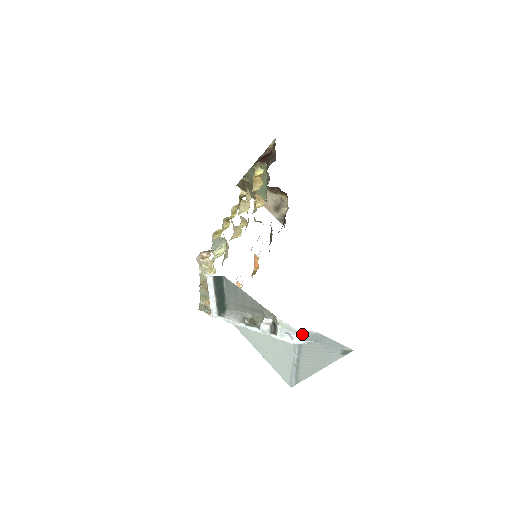
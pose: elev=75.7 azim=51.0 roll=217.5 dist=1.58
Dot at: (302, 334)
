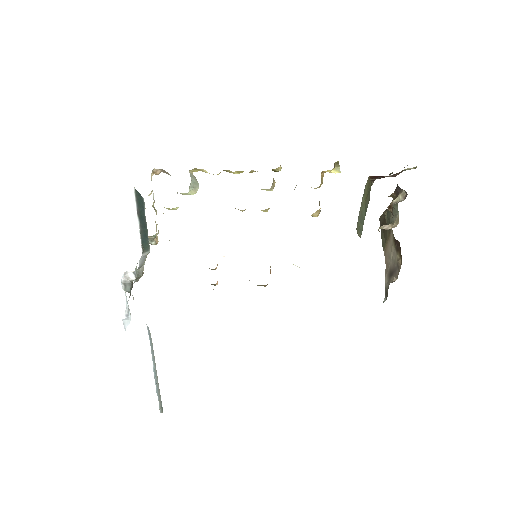
Dot at: occluded
